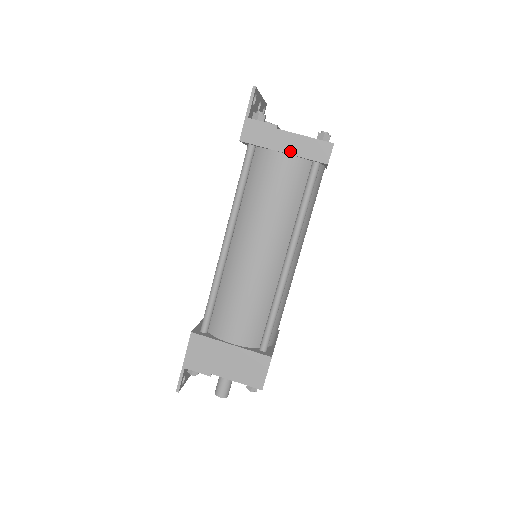
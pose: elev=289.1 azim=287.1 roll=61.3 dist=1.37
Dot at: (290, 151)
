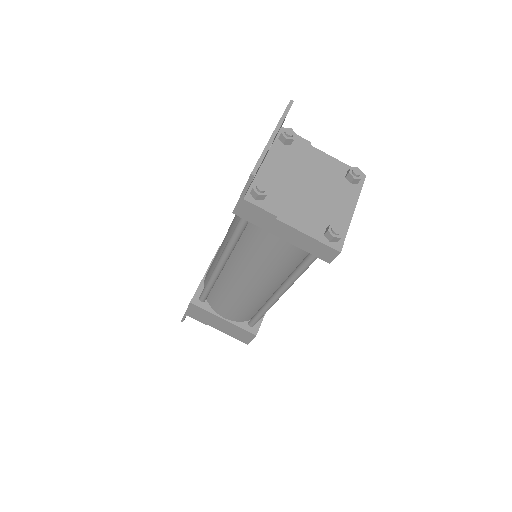
Dot at: (289, 240)
